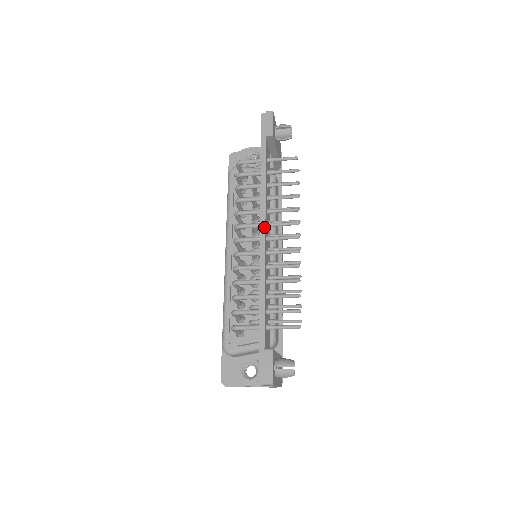
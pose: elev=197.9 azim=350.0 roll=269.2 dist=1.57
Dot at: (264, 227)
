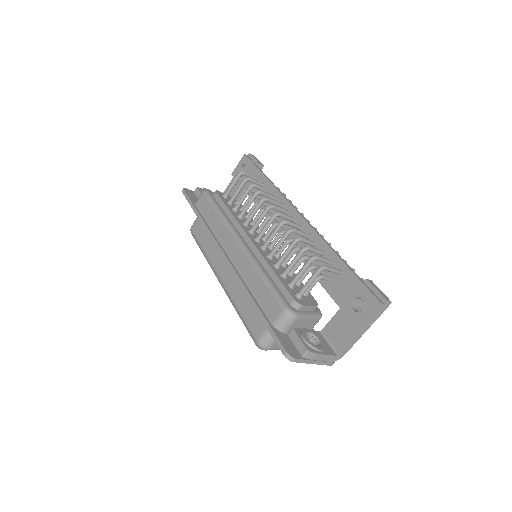
Dot at: occluded
